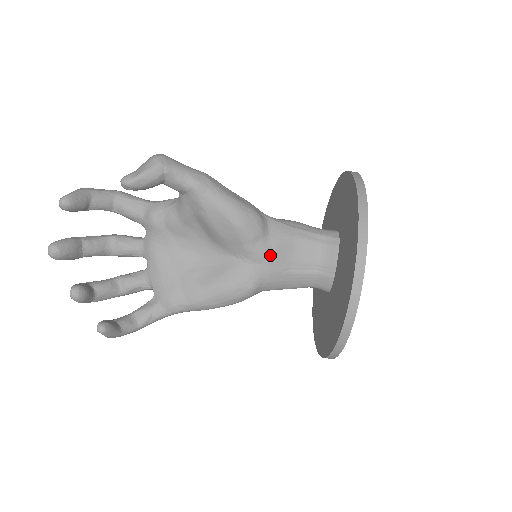
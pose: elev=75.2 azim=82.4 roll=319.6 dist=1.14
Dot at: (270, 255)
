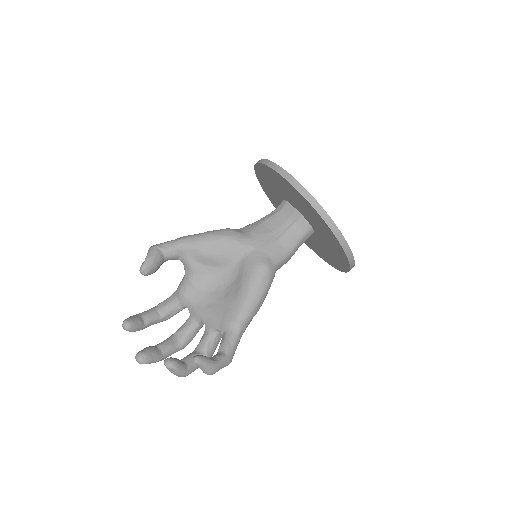
Dot at: (256, 239)
